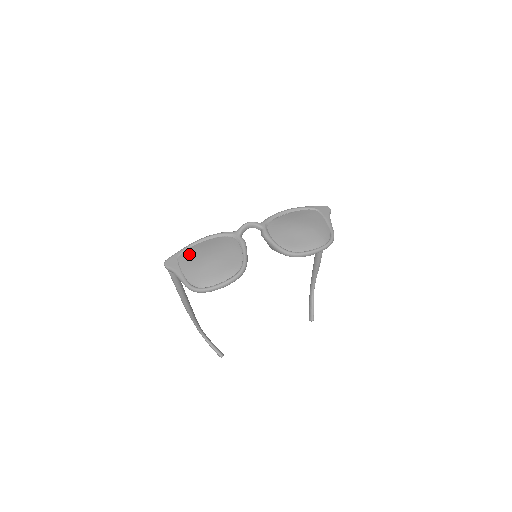
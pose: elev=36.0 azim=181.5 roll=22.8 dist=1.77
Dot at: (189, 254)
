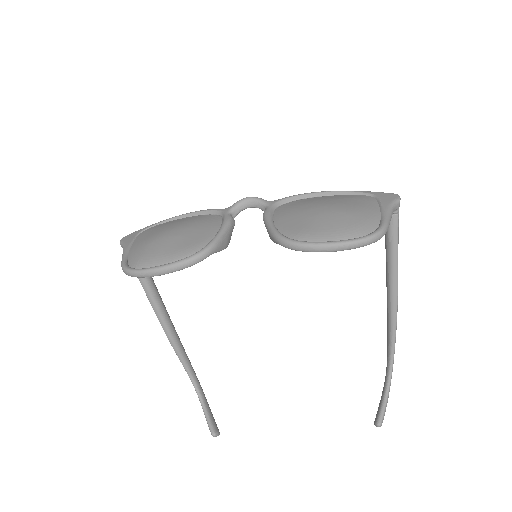
Dot at: (153, 229)
